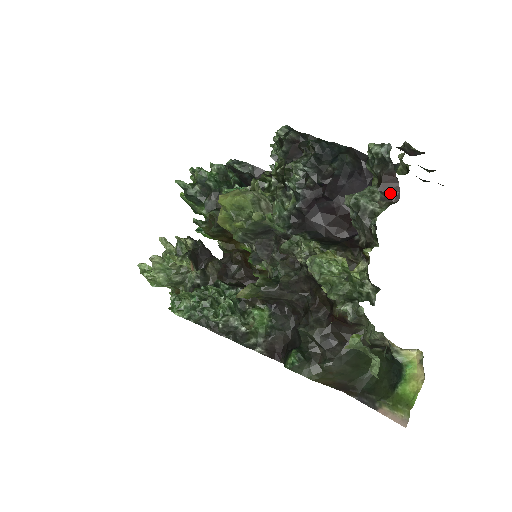
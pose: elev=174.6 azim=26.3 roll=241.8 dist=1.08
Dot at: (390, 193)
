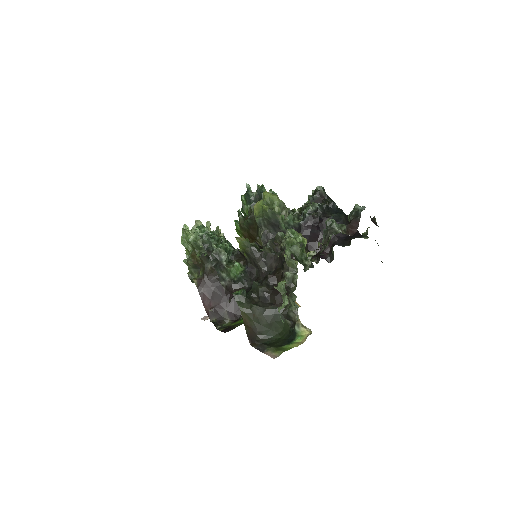
Dot at: (351, 230)
